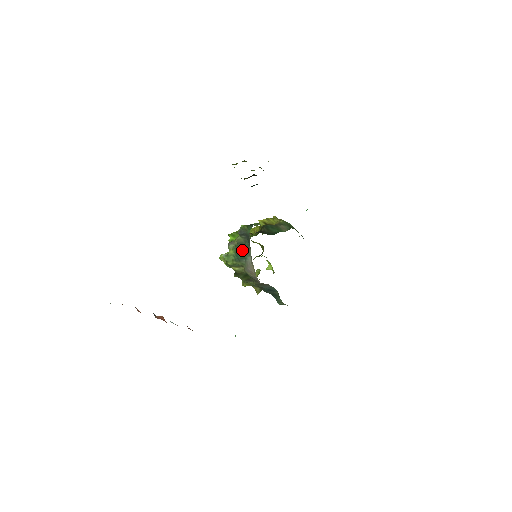
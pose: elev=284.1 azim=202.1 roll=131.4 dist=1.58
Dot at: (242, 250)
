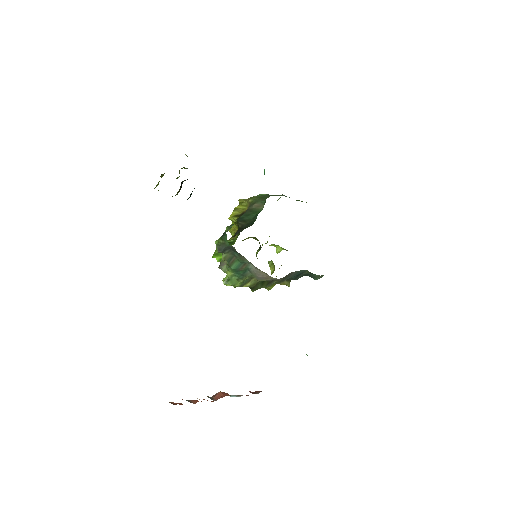
Dot at: (237, 265)
